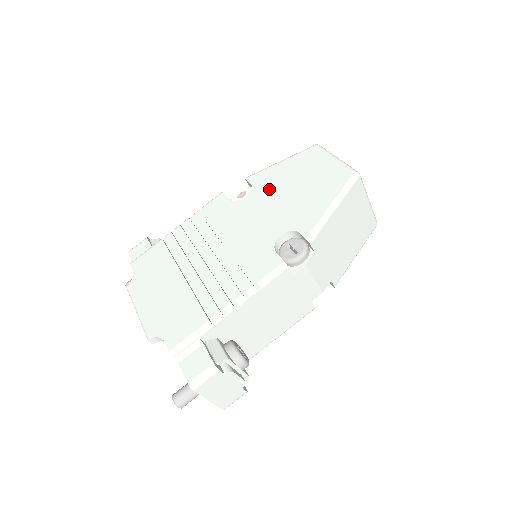
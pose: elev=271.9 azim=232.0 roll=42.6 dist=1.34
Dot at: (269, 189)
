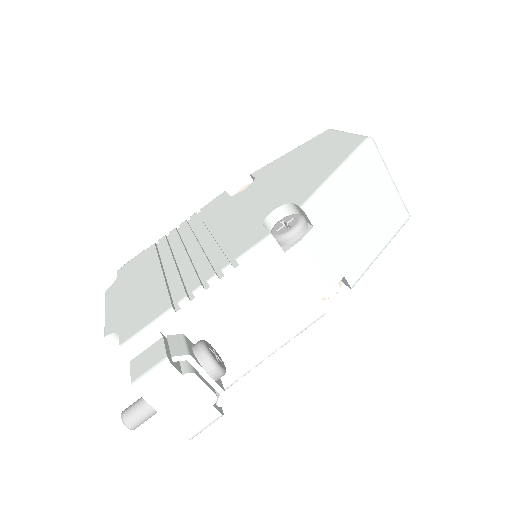
Dot at: (271, 176)
